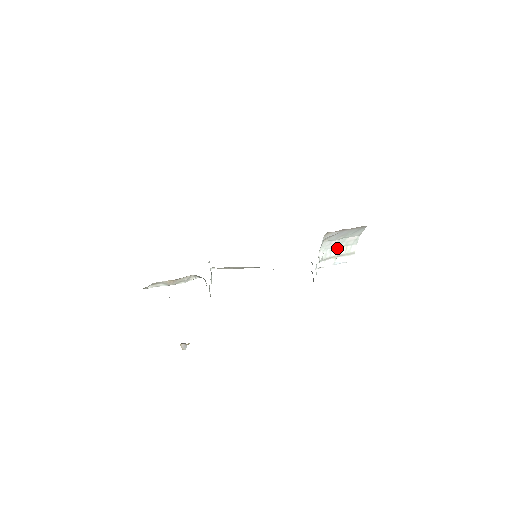
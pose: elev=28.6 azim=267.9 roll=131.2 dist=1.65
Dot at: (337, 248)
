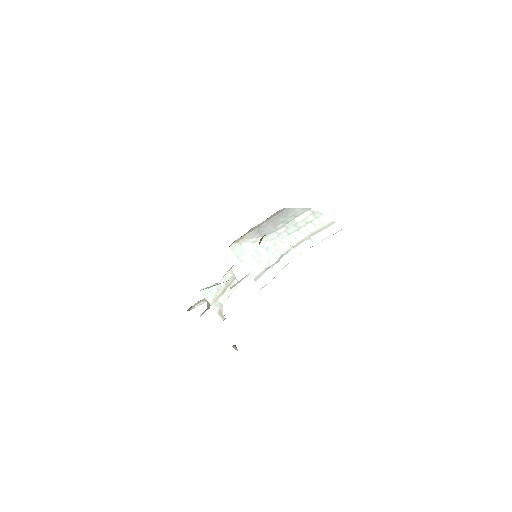
Dot at: (299, 230)
